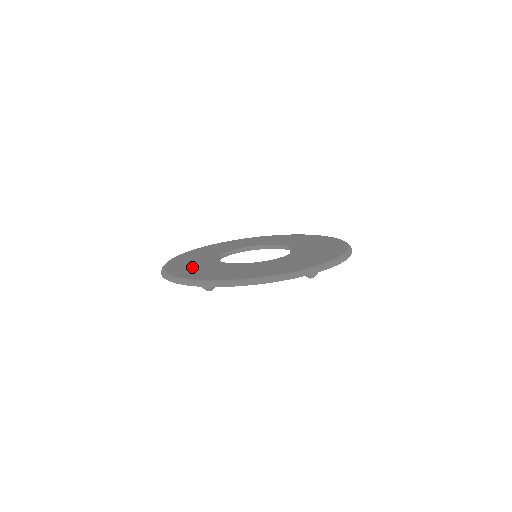
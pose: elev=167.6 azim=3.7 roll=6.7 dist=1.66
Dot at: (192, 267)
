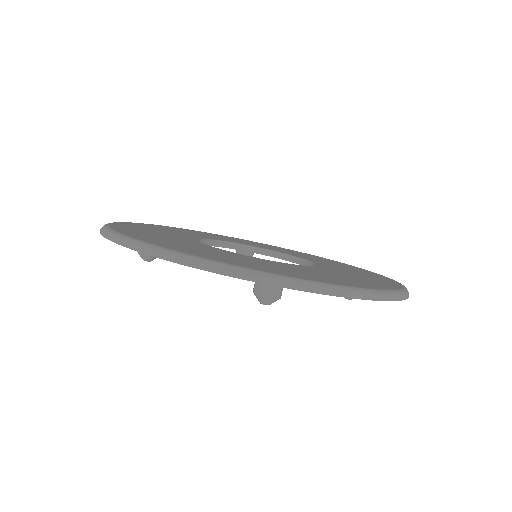
Dot at: (224, 256)
